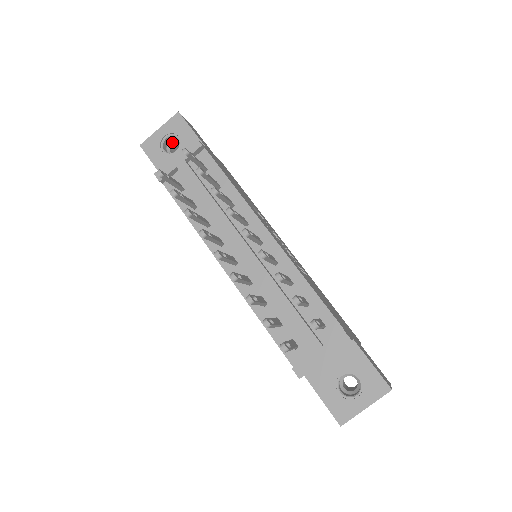
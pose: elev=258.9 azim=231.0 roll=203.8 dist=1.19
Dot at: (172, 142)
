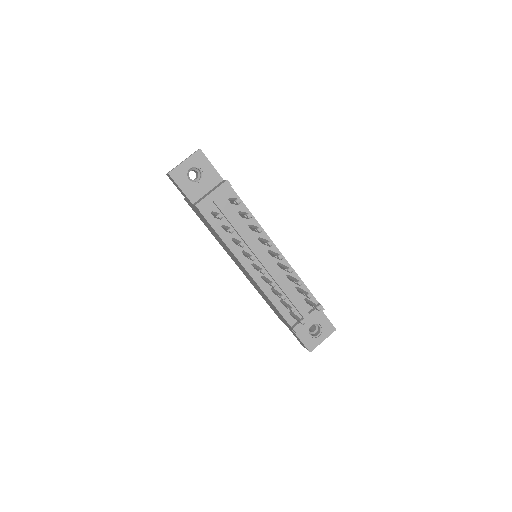
Dot at: (191, 170)
